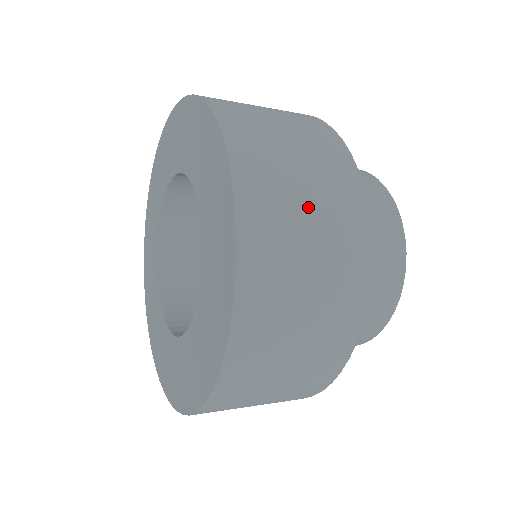
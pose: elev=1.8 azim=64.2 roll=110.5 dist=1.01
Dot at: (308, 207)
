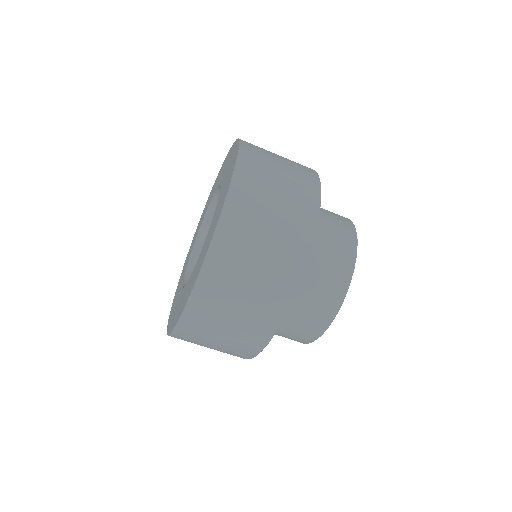
Dot at: occluded
